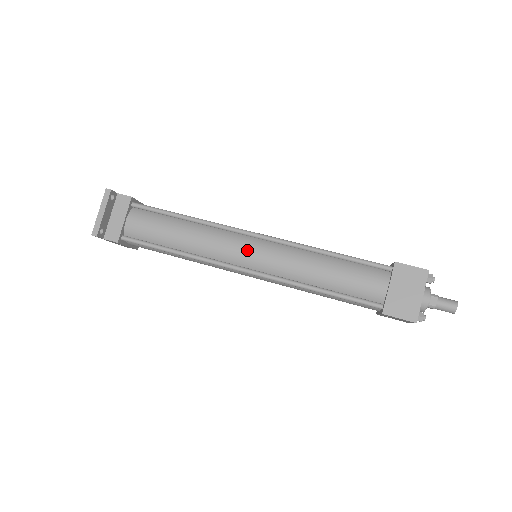
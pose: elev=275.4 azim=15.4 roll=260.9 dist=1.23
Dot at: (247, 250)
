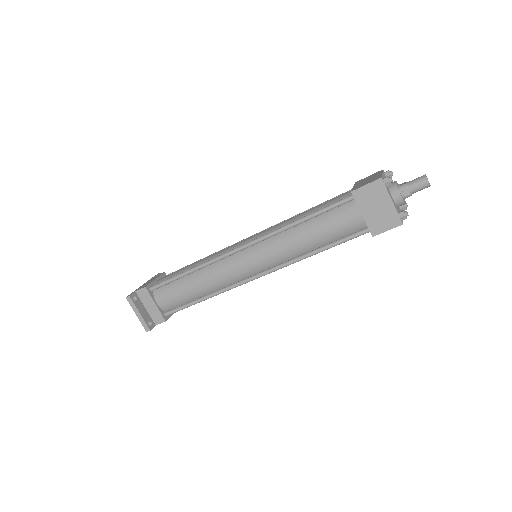
Dot at: (245, 264)
